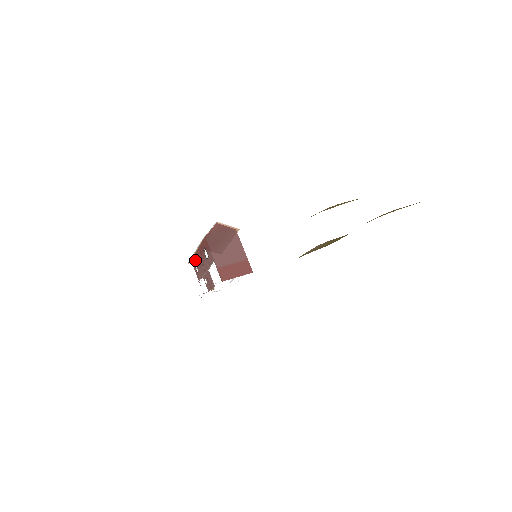
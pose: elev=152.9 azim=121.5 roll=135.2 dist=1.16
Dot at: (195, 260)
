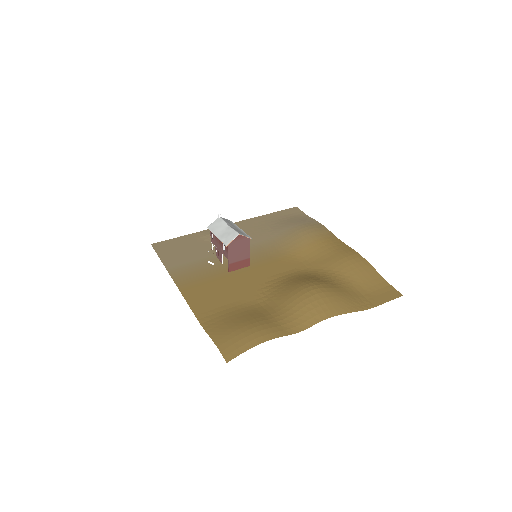
Dot at: occluded
